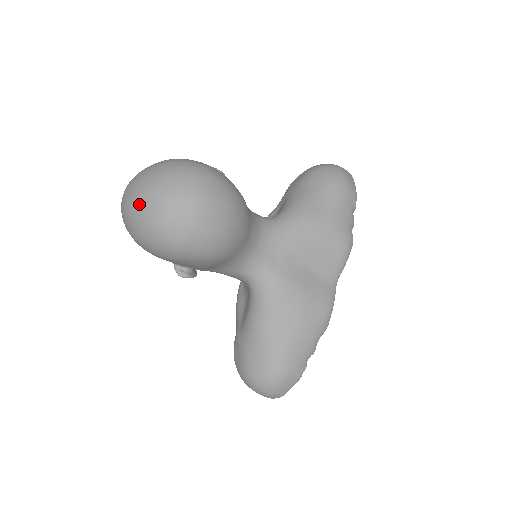
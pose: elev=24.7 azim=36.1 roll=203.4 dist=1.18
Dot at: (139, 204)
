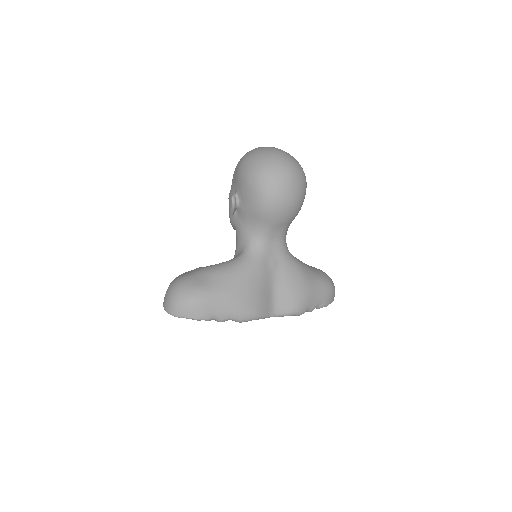
Dot at: (269, 150)
